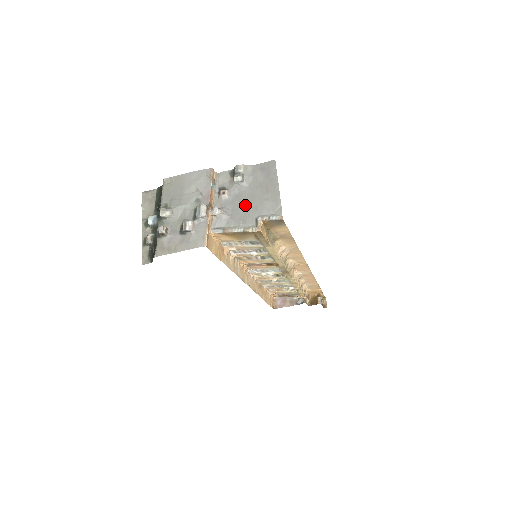
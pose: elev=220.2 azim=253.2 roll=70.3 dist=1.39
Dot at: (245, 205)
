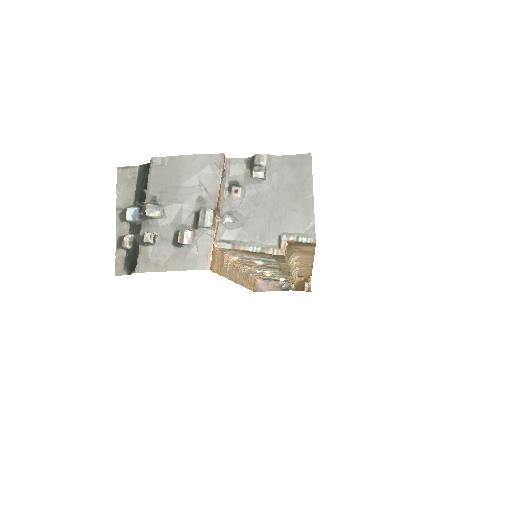
Dot at: (265, 213)
